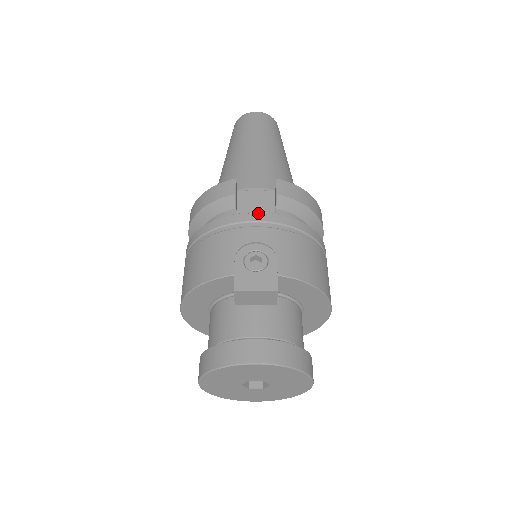
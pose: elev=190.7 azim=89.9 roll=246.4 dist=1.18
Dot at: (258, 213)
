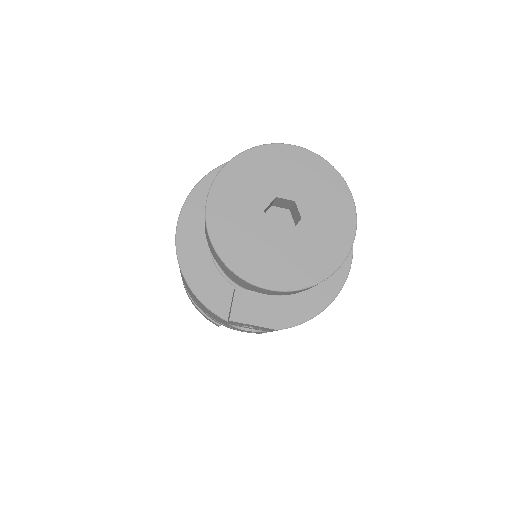
Dot at: occluded
